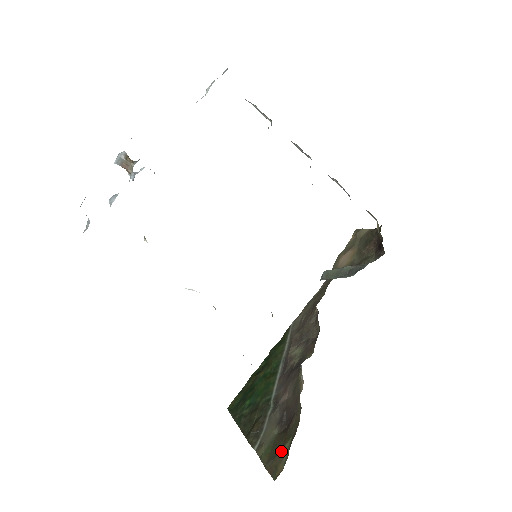
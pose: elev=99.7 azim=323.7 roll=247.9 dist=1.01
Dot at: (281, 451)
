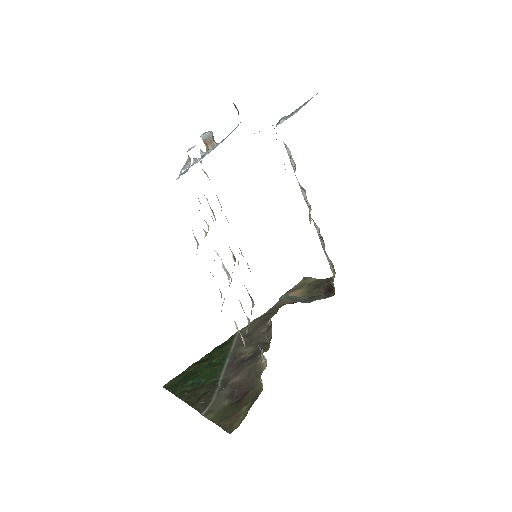
Dot at: (237, 413)
